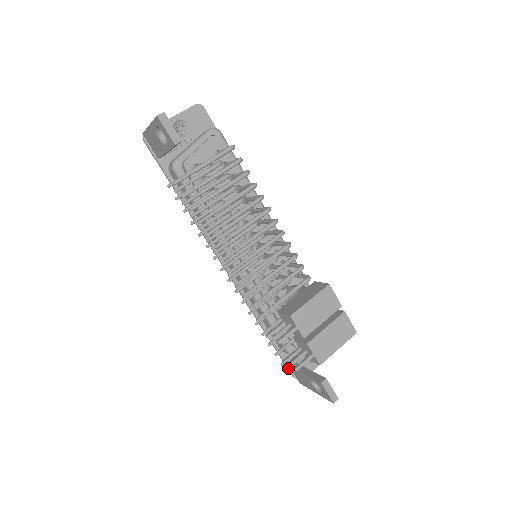
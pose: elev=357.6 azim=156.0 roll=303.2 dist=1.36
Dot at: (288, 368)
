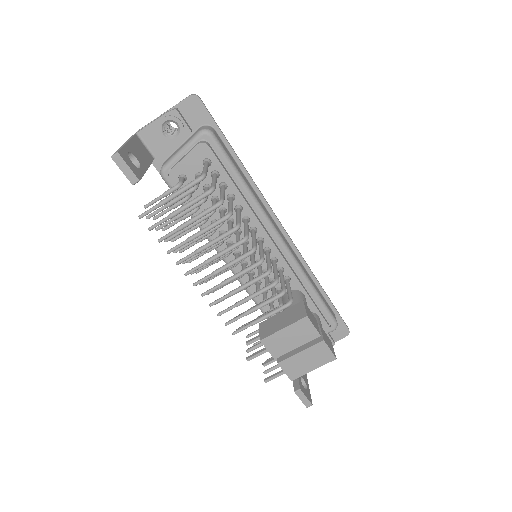
Dot at: occluded
